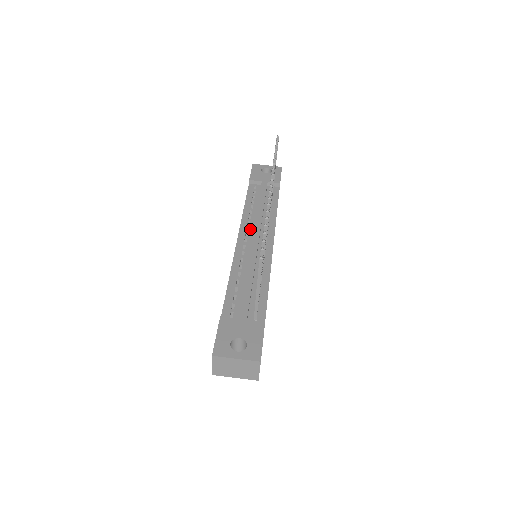
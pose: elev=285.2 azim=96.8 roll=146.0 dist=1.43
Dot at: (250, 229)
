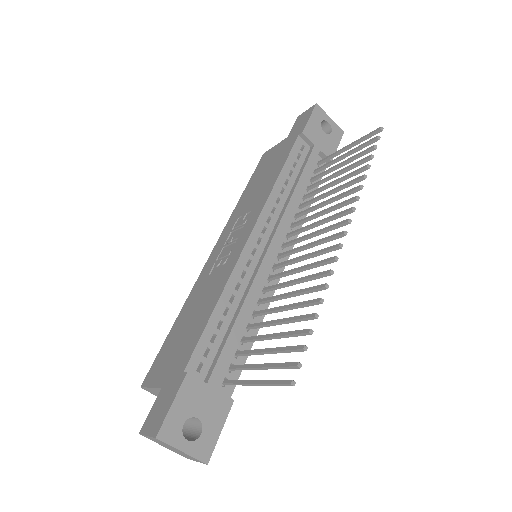
Dot at: (271, 223)
